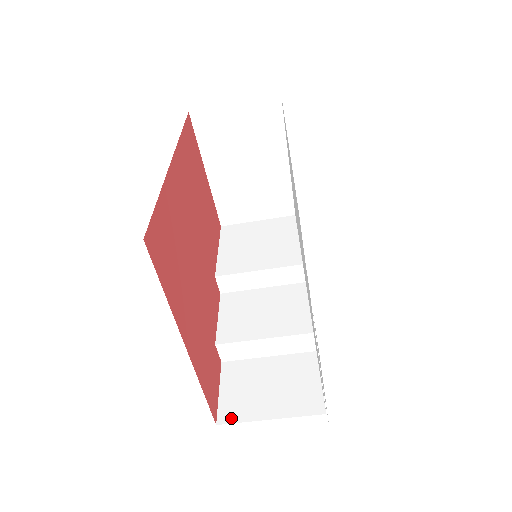
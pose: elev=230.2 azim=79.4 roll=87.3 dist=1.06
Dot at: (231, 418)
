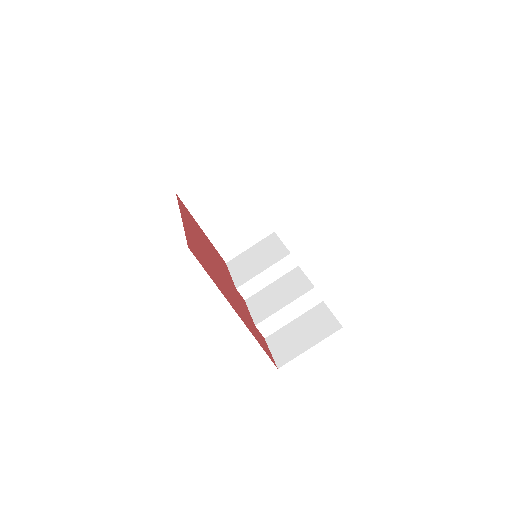
Dot at: (285, 361)
